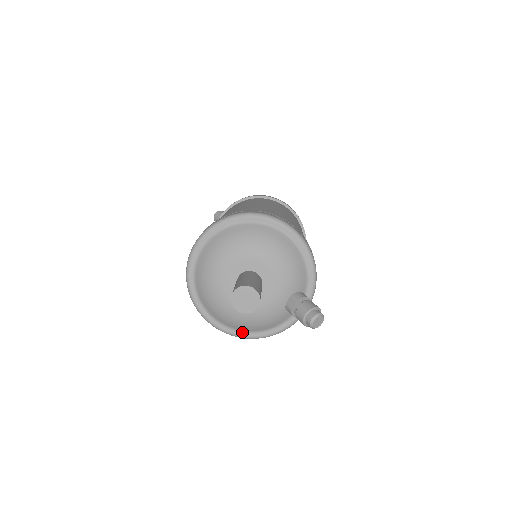
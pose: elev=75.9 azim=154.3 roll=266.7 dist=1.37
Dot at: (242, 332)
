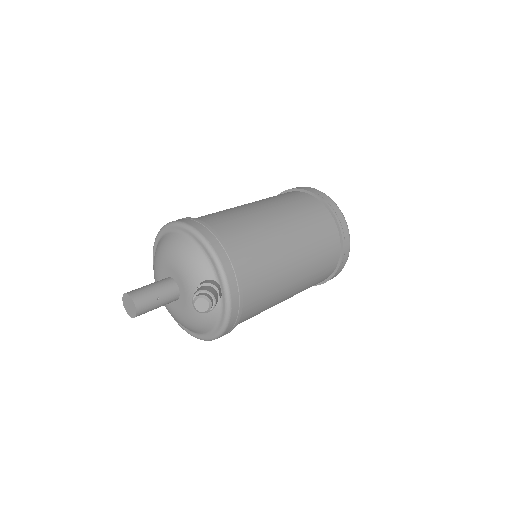
Dot at: (205, 335)
